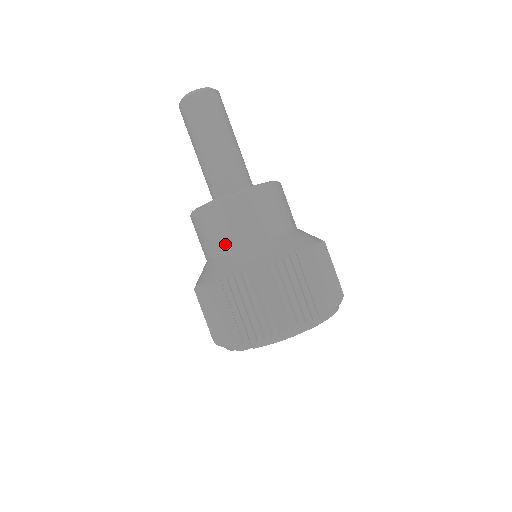
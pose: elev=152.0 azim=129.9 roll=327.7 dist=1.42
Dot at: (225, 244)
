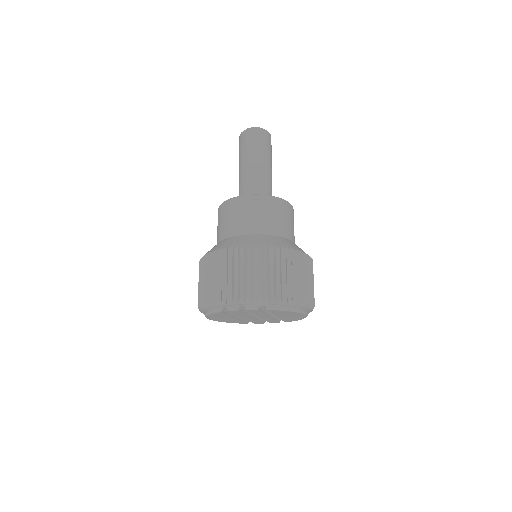
Dot at: (265, 227)
